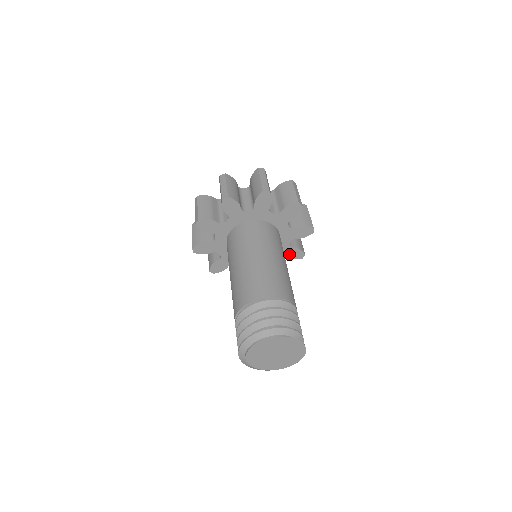
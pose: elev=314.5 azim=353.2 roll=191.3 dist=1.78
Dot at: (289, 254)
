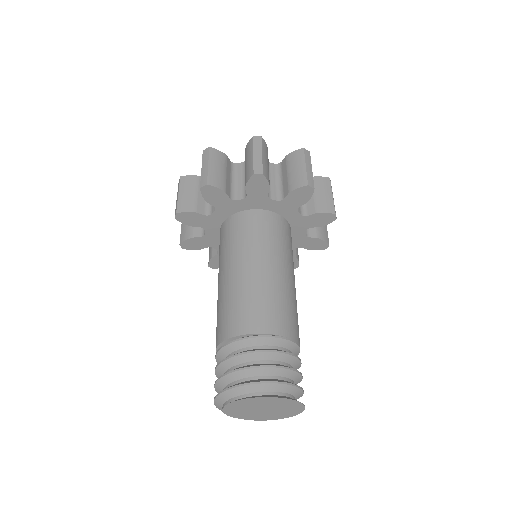
Dot at: (307, 245)
